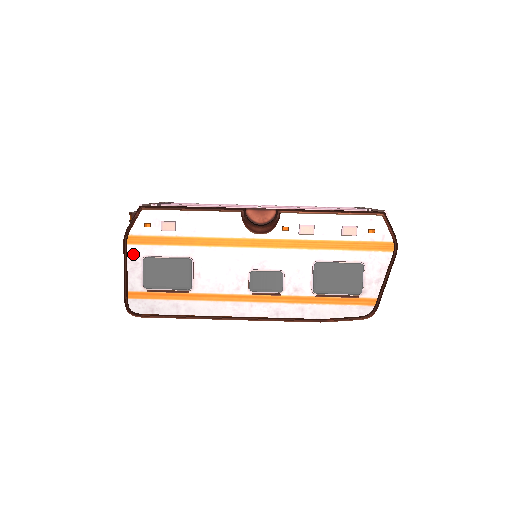
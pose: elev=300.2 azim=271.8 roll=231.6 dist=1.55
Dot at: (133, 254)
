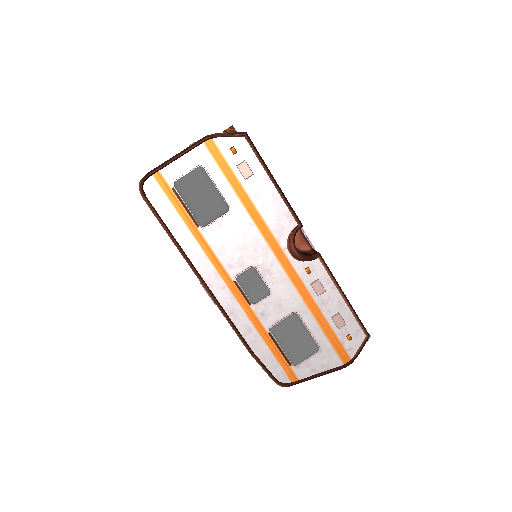
Dot at: (198, 154)
